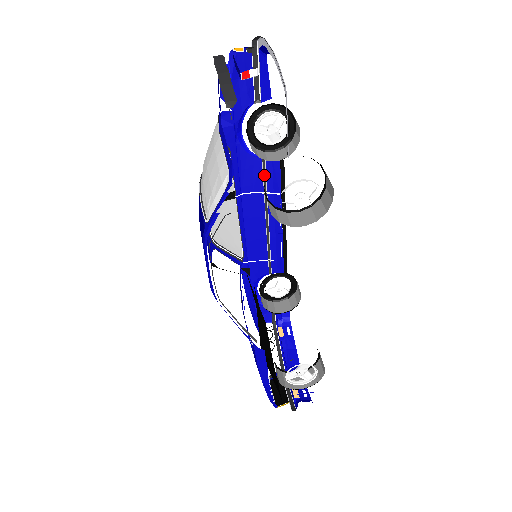
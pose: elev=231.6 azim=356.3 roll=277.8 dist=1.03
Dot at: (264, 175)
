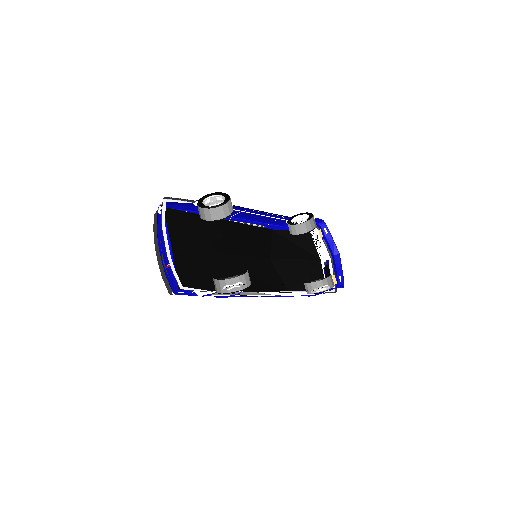
Dot at: (233, 209)
